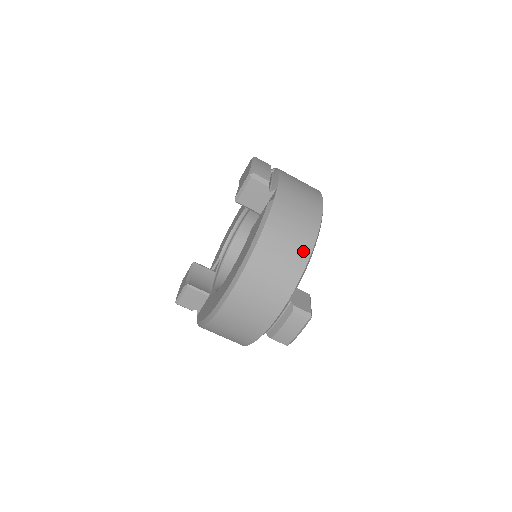
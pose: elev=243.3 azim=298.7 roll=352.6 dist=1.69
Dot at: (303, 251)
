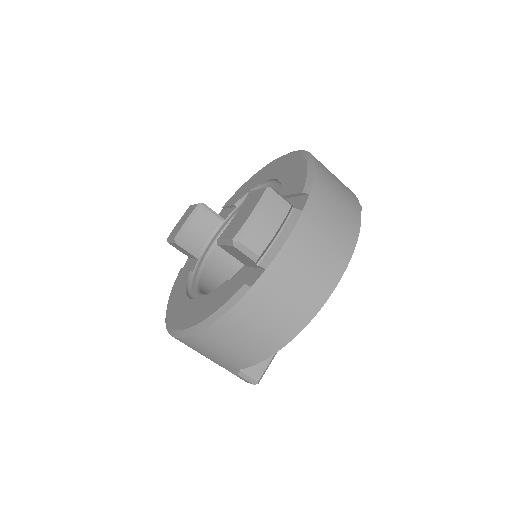
Dot at: (263, 350)
